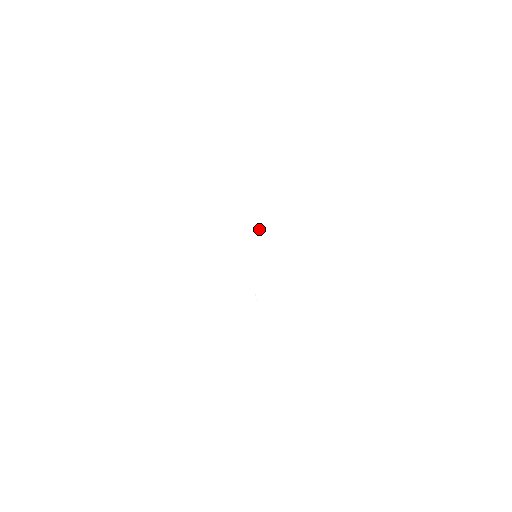
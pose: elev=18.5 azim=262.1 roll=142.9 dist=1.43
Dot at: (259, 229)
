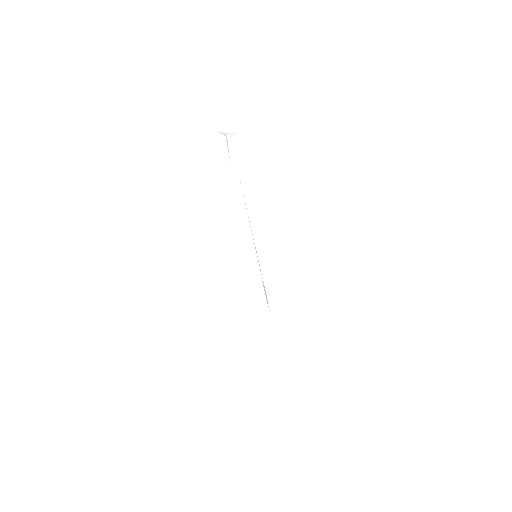
Dot at: (252, 241)
